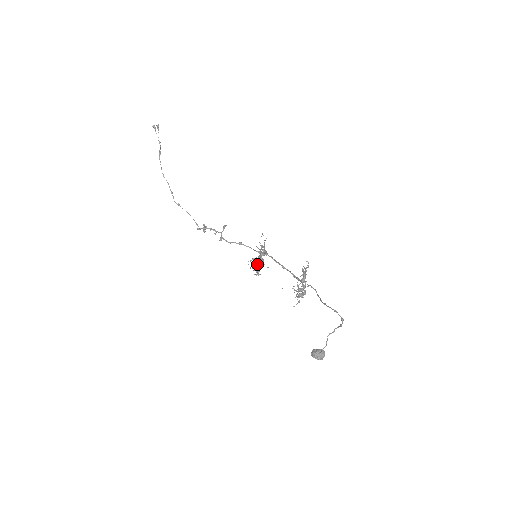
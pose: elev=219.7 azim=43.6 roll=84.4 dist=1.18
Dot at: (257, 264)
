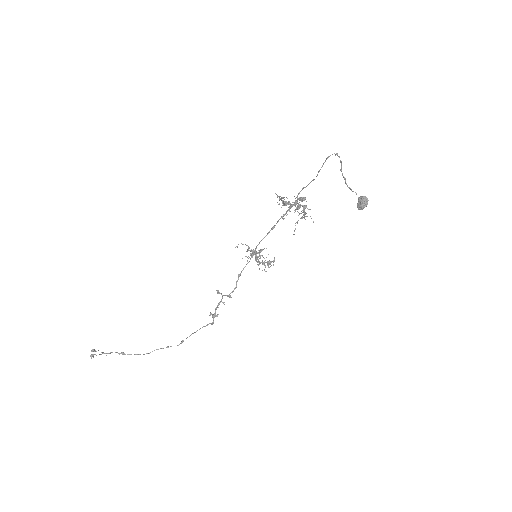
Dot at: (264, 258)
